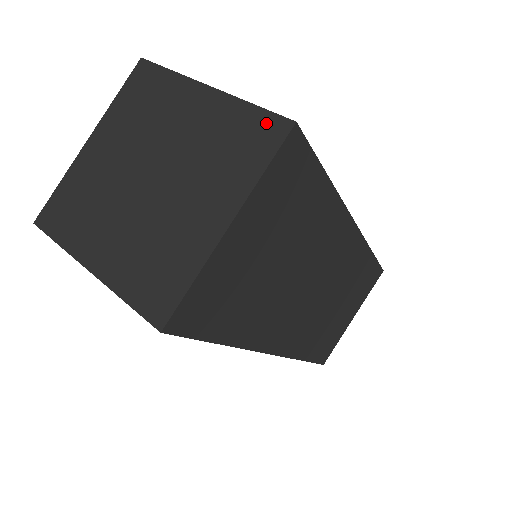
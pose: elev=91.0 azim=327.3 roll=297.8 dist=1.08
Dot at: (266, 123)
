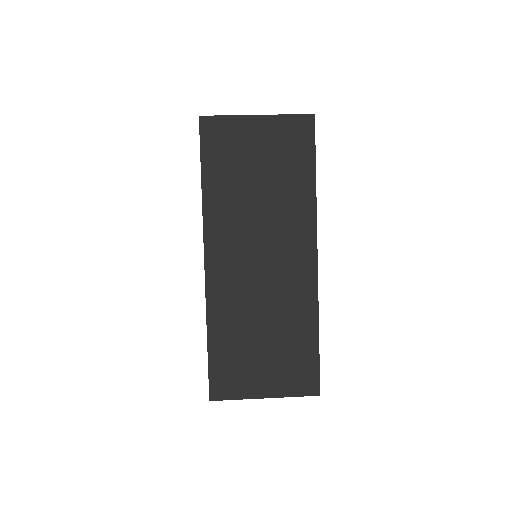
Dot at: occluded
